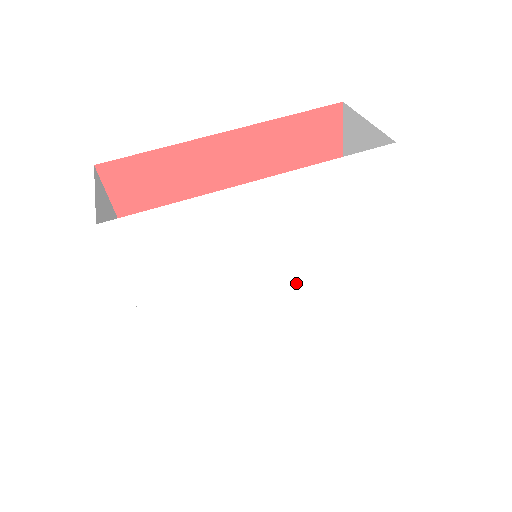
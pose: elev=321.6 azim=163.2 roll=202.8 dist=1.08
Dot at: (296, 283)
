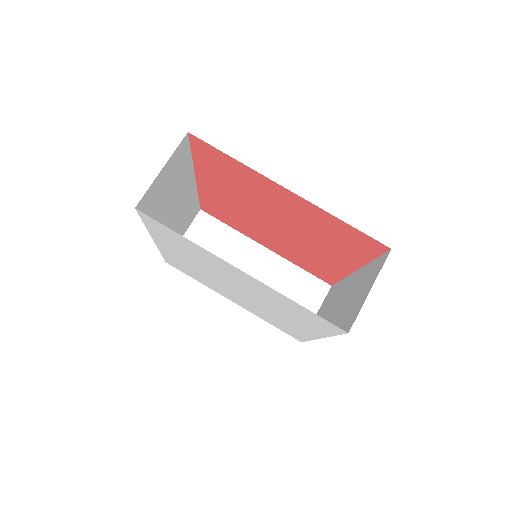
Dot at: (253, 300)
